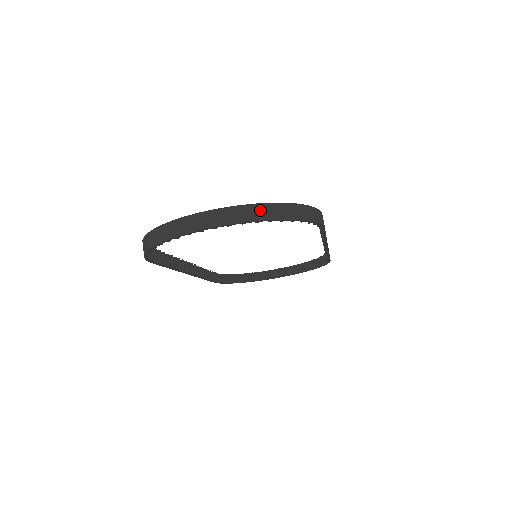
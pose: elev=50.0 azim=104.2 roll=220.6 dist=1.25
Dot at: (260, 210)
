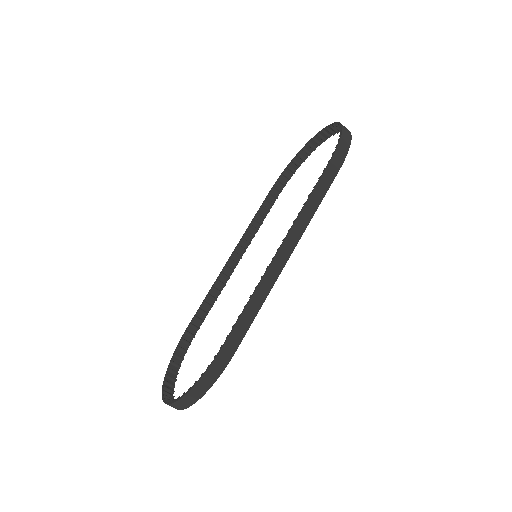
Dot at: (178, 405)
